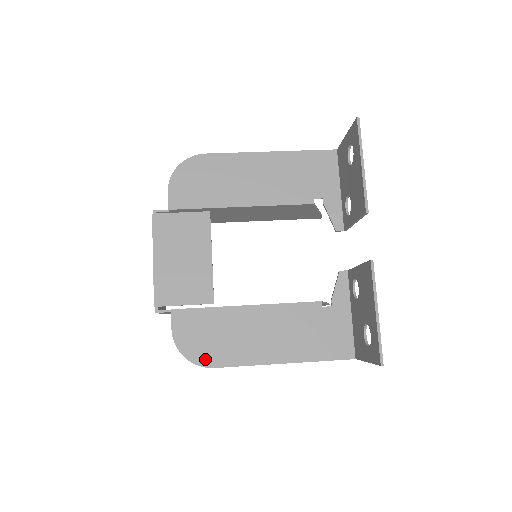
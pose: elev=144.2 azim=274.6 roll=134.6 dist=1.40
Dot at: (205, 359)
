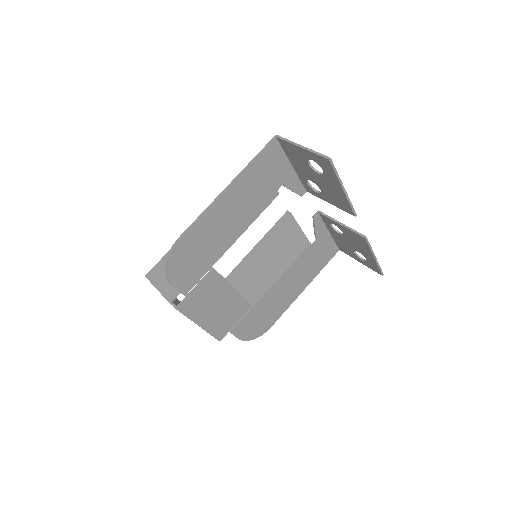
Dot at: (265, 329)
